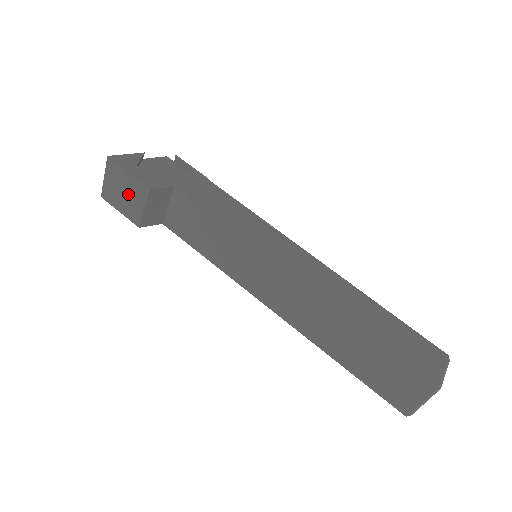
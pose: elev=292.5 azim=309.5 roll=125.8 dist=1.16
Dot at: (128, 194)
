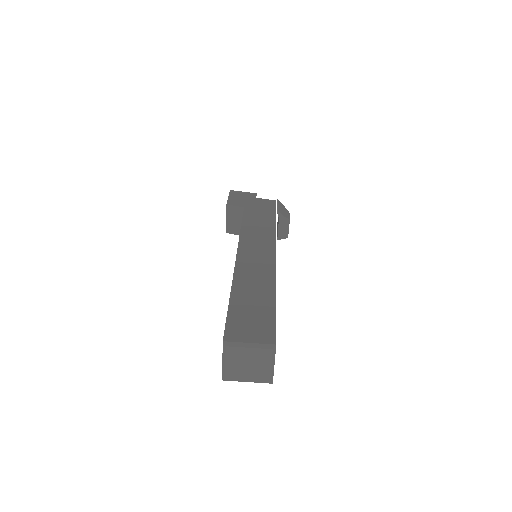
Dot at: occluded
